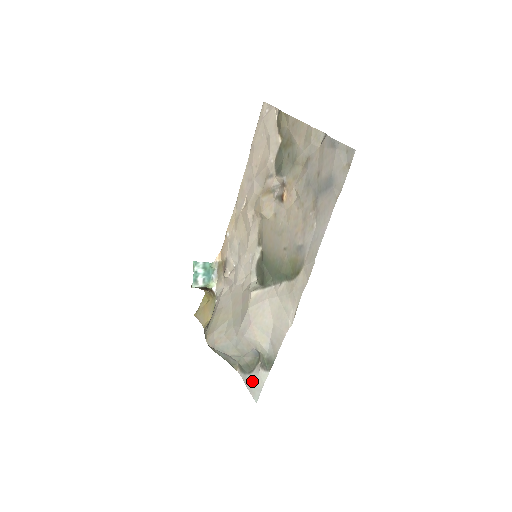
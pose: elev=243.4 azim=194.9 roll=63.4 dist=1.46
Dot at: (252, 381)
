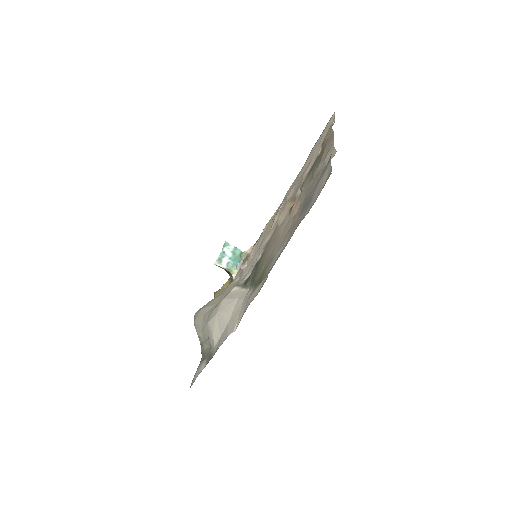
Dot at: (199, 368)
